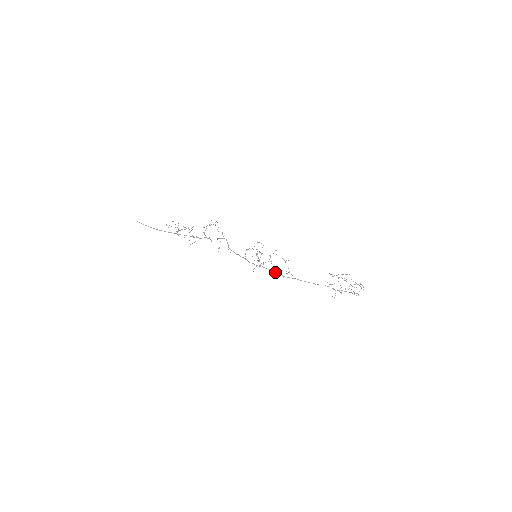
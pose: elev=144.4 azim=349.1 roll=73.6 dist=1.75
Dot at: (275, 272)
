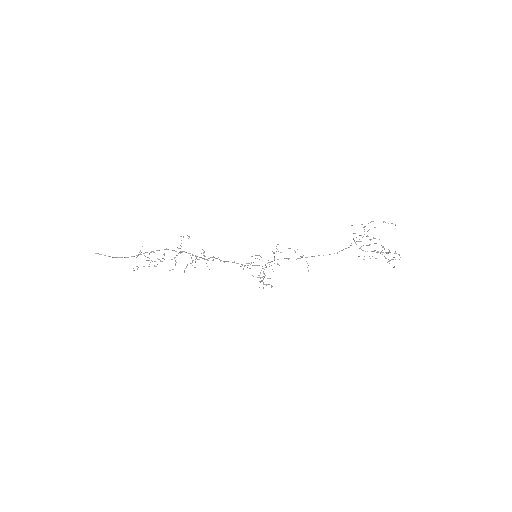
Dot at: occluded
